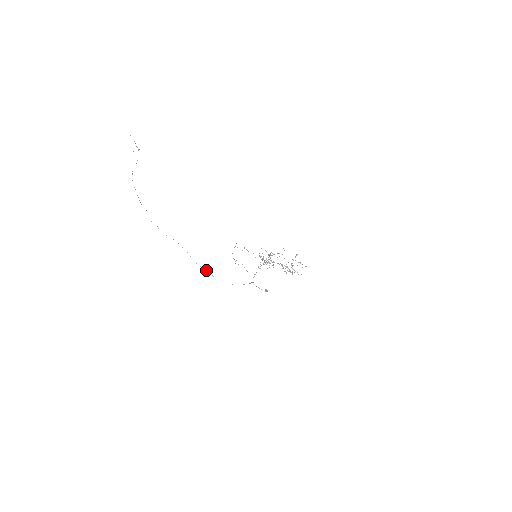
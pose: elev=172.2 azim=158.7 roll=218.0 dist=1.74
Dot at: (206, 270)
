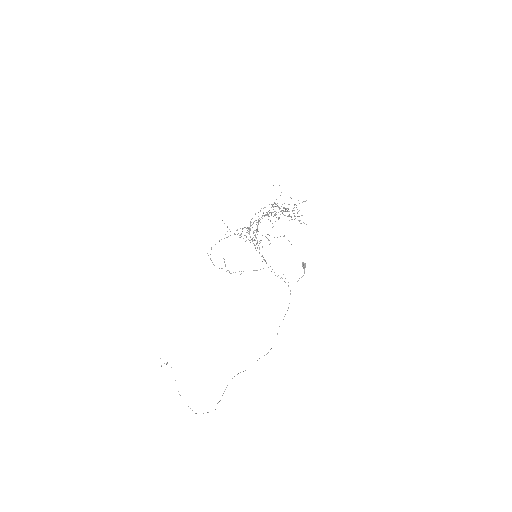
Dot at: occluded
